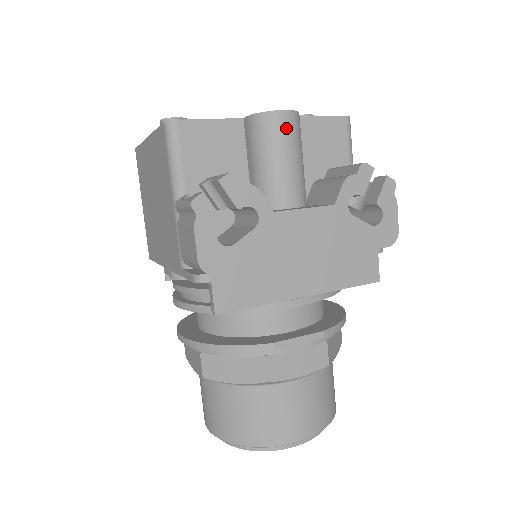
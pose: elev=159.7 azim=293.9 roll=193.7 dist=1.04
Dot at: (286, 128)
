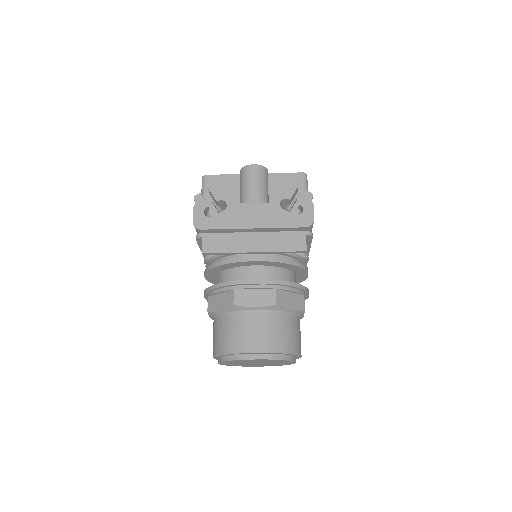
Dot at: (254, 172)
